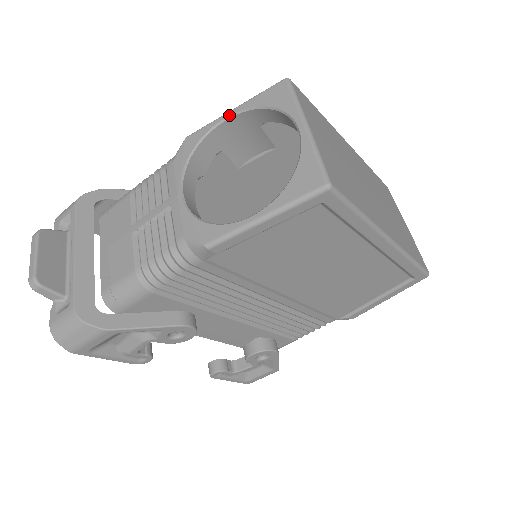
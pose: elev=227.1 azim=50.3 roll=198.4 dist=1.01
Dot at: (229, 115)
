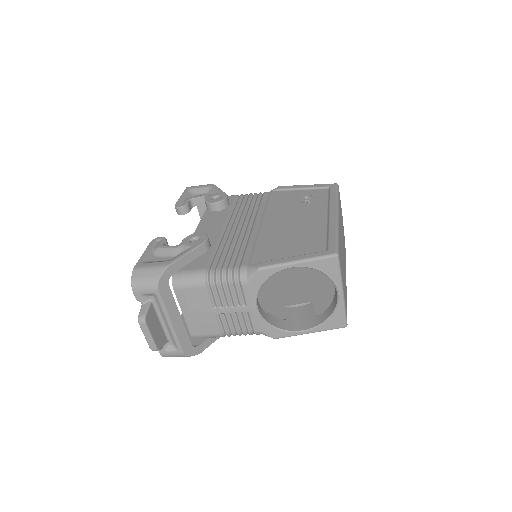
Dot at: (293, 267)
